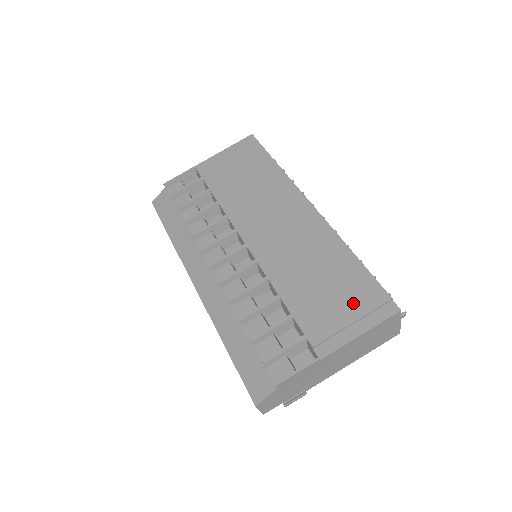
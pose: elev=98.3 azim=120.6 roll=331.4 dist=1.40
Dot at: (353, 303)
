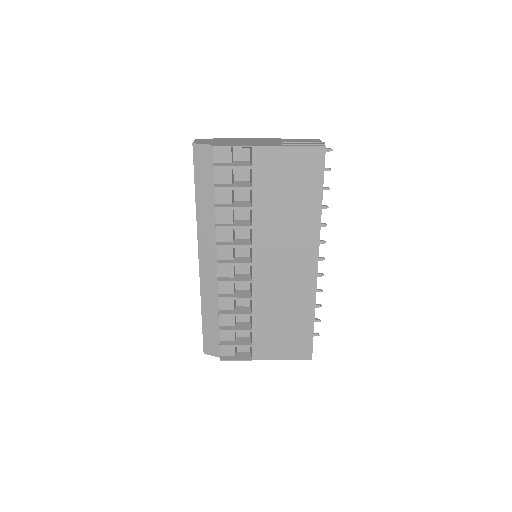
Dot at: (290, 344)
